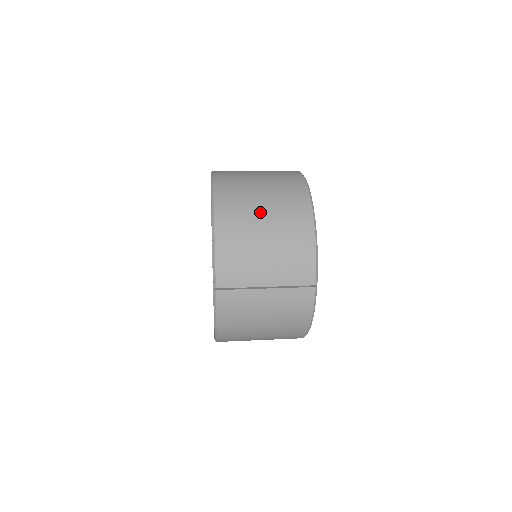
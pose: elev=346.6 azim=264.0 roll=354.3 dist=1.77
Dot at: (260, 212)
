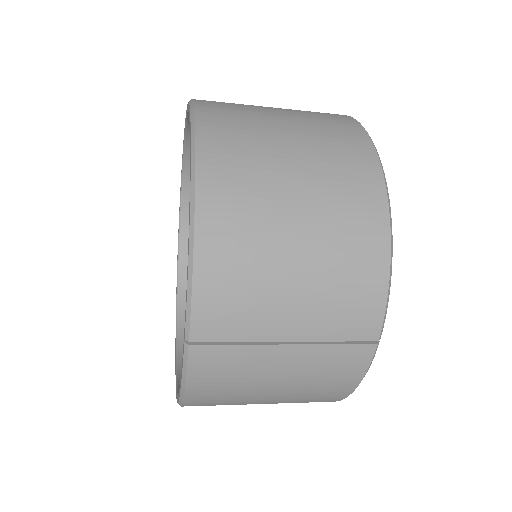
Dot at: (288, 193)
